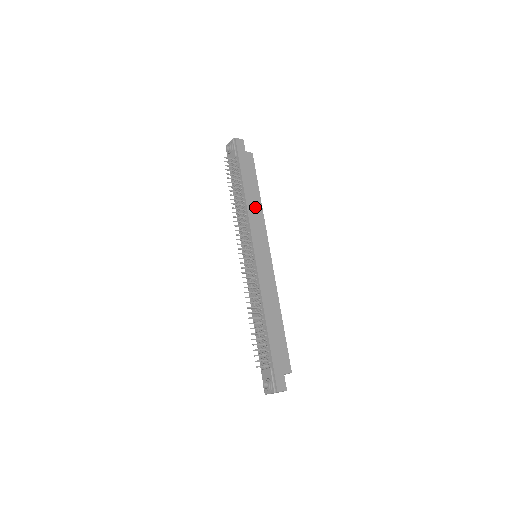
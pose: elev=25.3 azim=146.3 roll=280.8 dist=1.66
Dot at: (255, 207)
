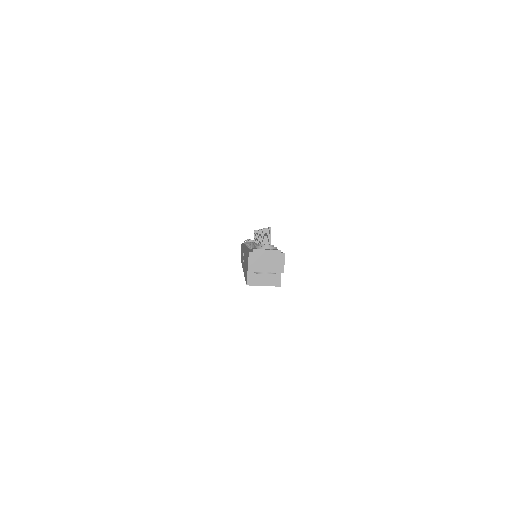
Dot at: occluded
